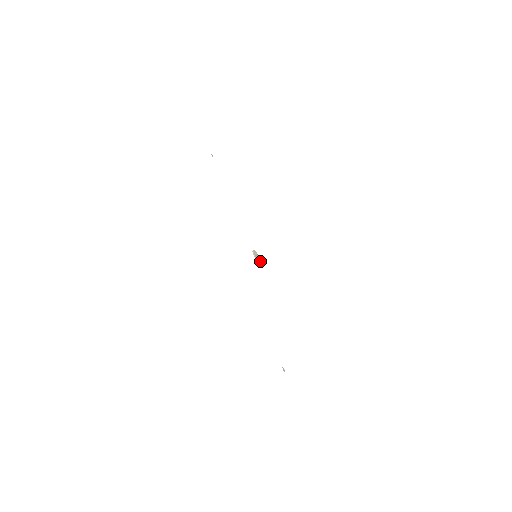
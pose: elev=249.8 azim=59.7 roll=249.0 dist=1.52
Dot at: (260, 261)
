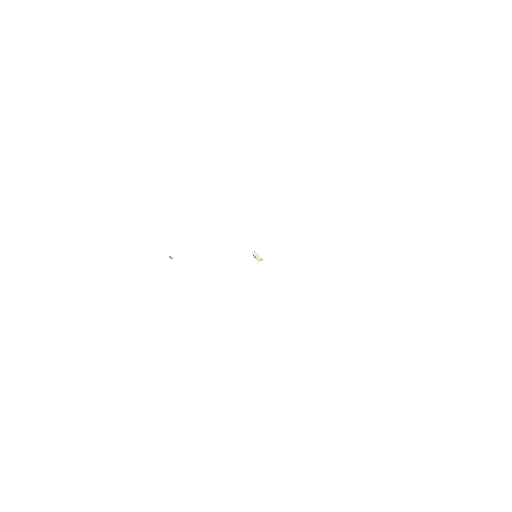
Dot at: (259, 260)
